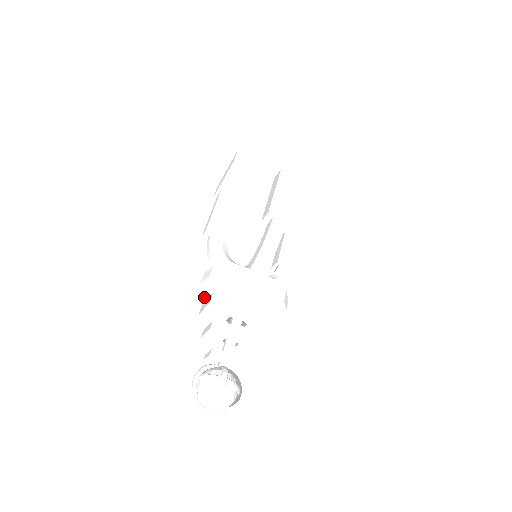
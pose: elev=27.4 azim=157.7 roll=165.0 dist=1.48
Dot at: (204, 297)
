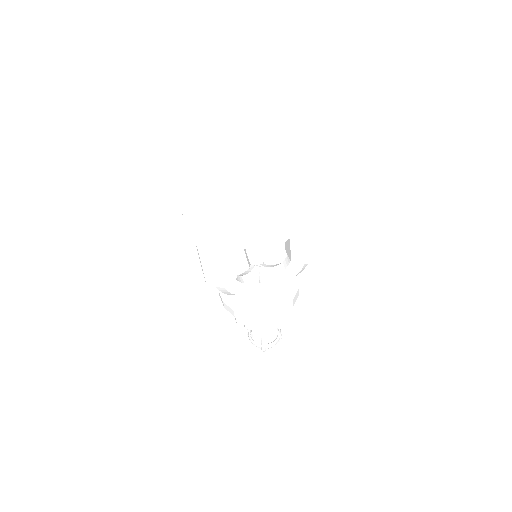
Dot at: (227, 309)
